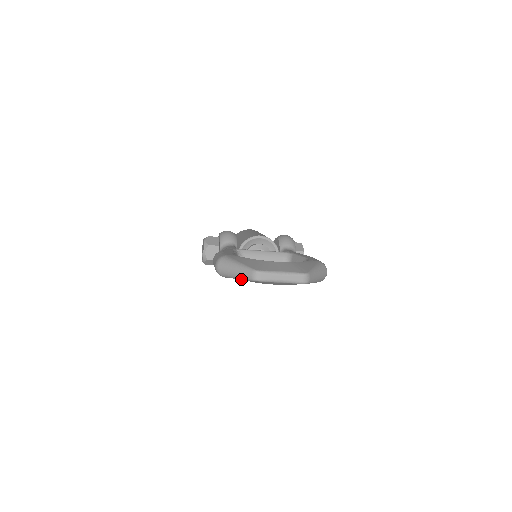
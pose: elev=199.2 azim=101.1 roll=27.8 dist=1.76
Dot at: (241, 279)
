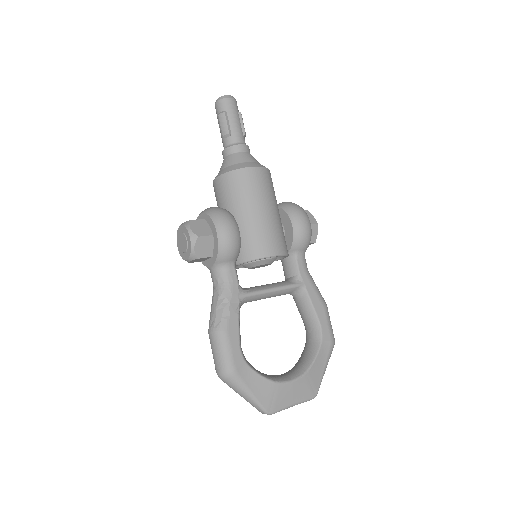
Dot at: occluded
